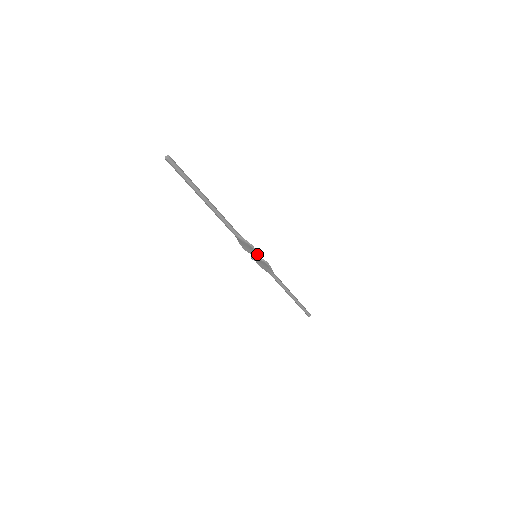
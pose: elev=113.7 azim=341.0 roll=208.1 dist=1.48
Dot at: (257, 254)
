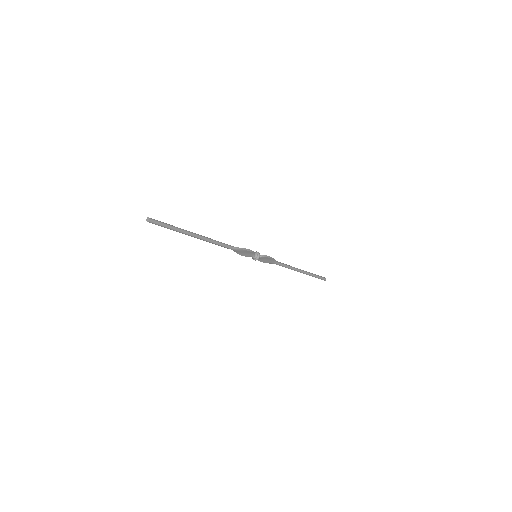
Dot at: (256, 254)
